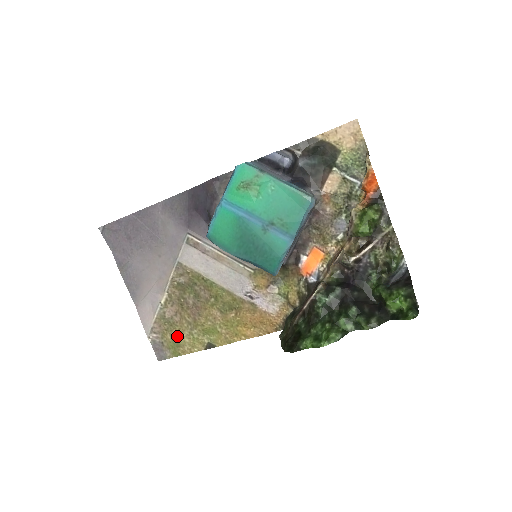
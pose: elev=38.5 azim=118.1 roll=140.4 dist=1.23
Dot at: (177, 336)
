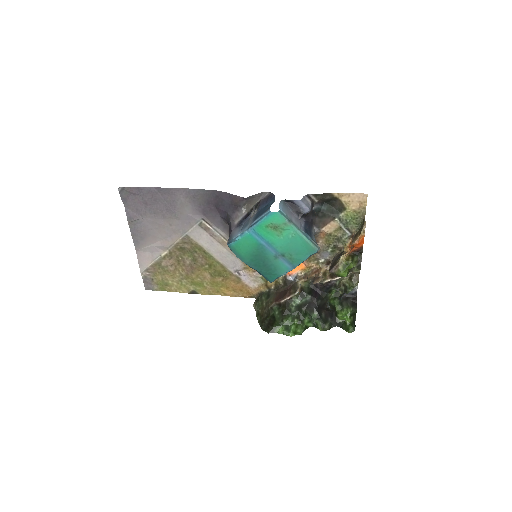
Dot at: (167, 279)
